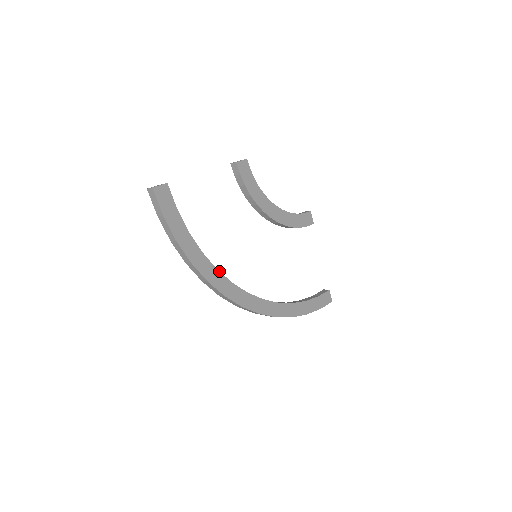
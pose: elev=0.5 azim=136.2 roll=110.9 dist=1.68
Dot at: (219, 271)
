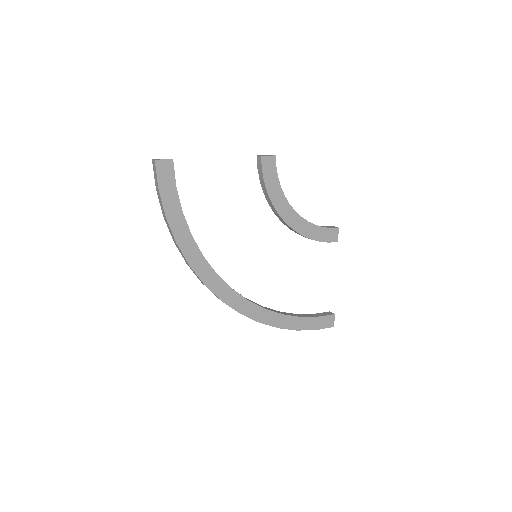
Dot at: occluded
